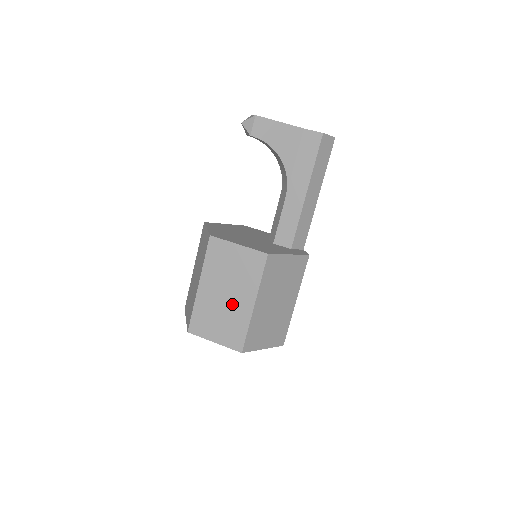
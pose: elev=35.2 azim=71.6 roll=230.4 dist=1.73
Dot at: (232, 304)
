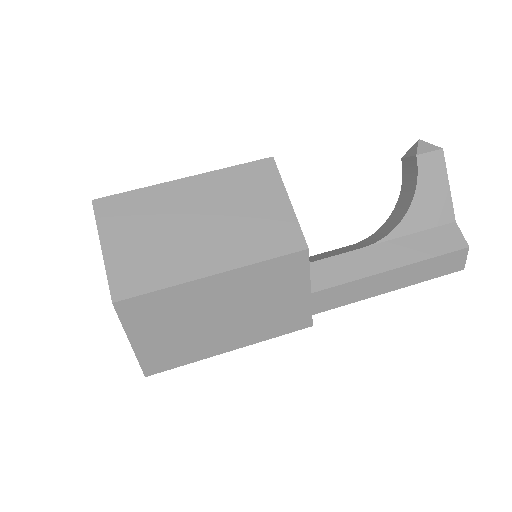
Dot at: (190, 241)
